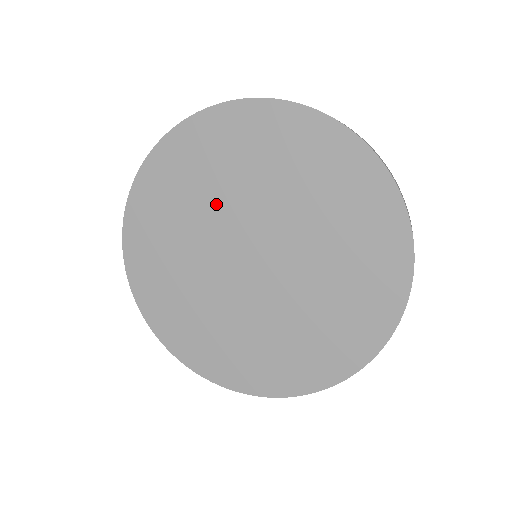
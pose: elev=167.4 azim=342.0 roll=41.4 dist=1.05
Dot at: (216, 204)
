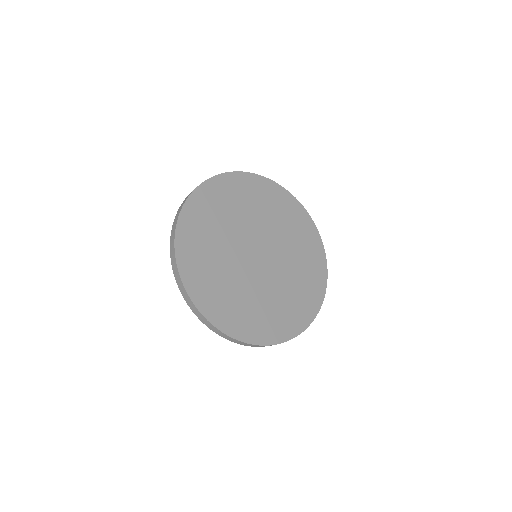
Dot at: (243, 220)
